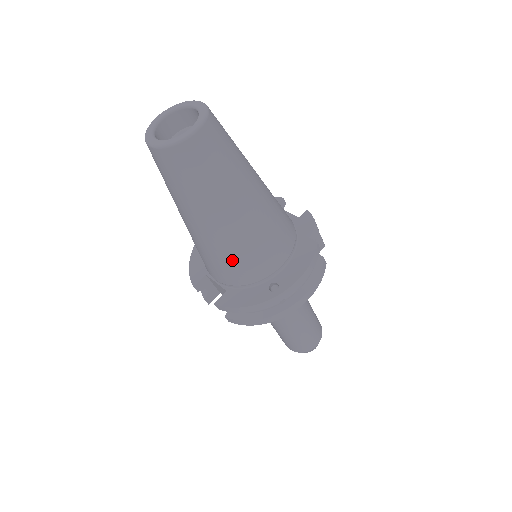
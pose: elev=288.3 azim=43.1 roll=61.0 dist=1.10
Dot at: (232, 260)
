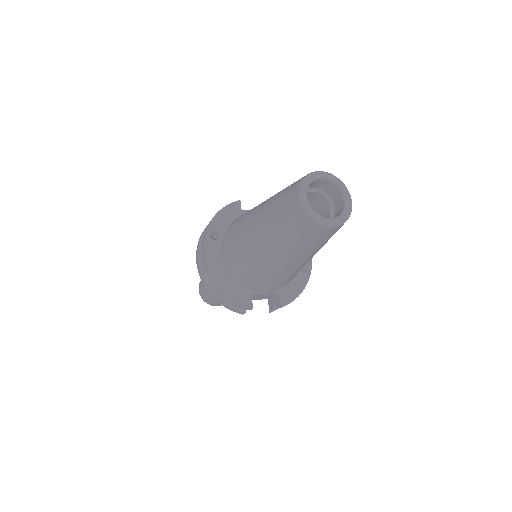
Dot at: occluded
